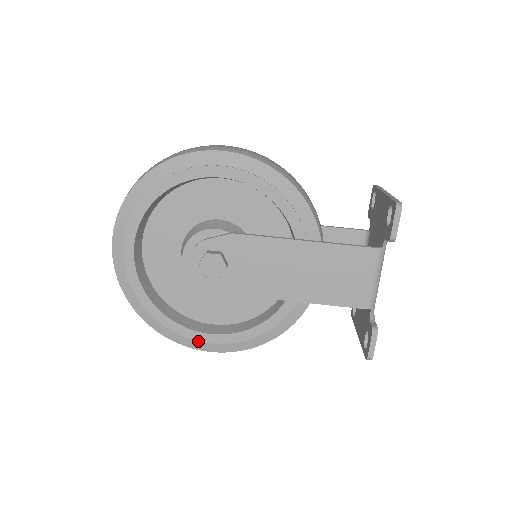
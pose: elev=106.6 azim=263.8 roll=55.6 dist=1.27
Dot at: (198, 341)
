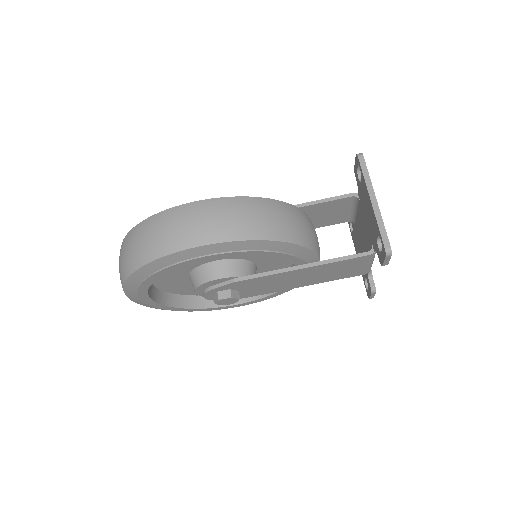
Dot at: (230, 307)
